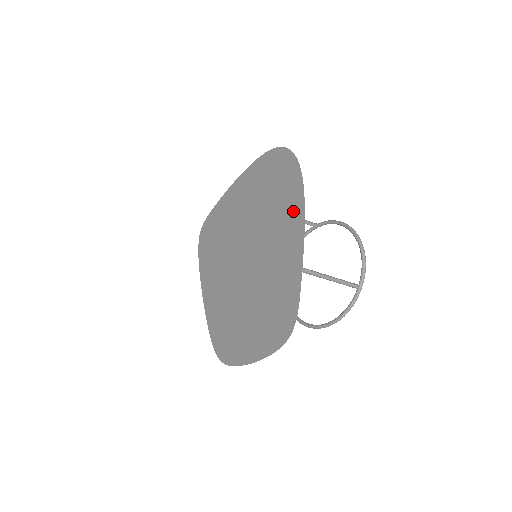
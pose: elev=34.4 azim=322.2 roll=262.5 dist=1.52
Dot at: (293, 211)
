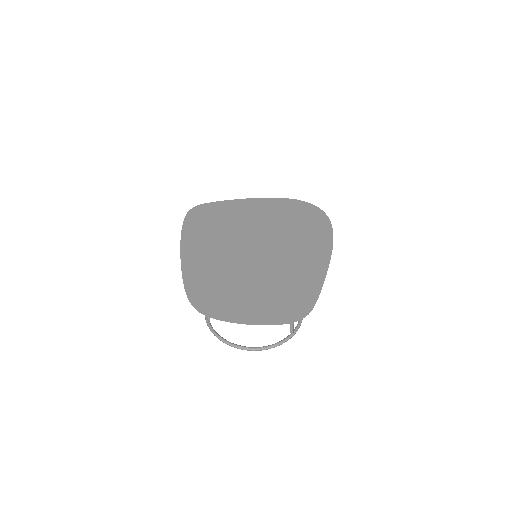
Dot at: (320, 245)
